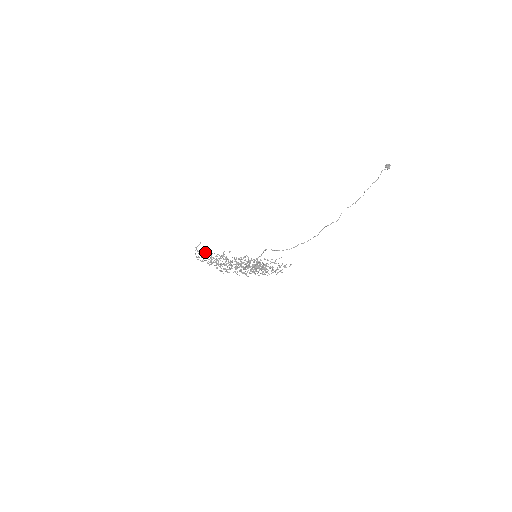
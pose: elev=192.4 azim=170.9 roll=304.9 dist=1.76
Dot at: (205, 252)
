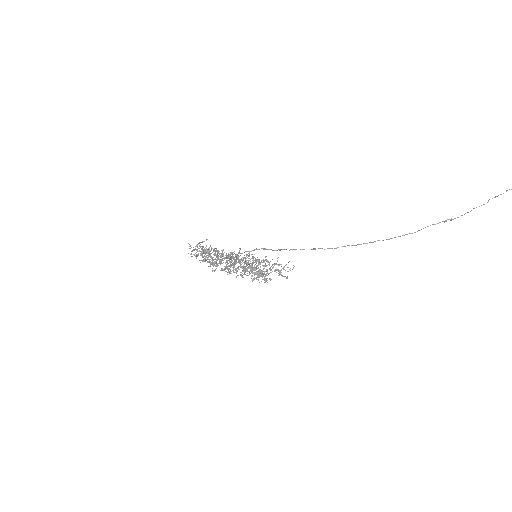
Dot at: (199, 242)
